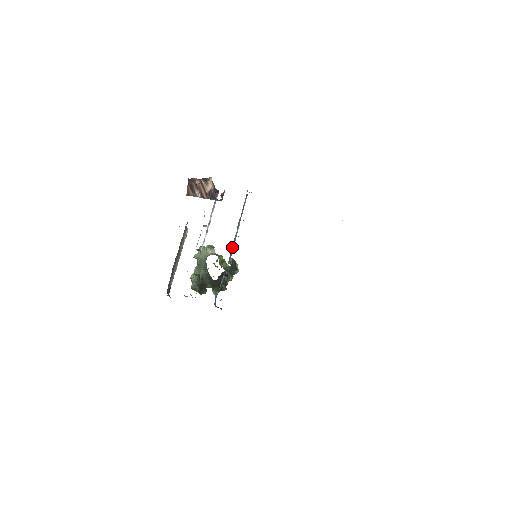
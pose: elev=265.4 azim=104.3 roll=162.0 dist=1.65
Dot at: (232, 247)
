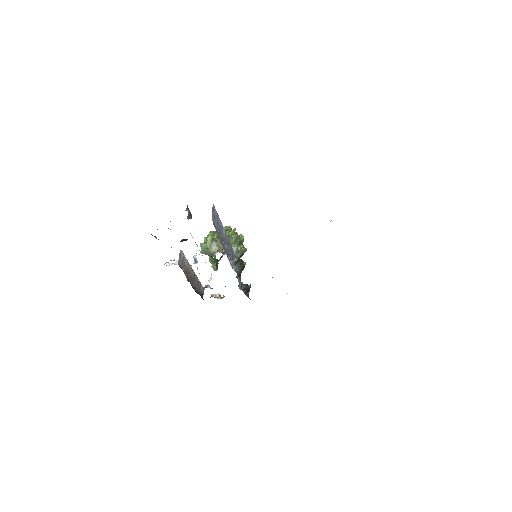
Dot at: (230, 261)
